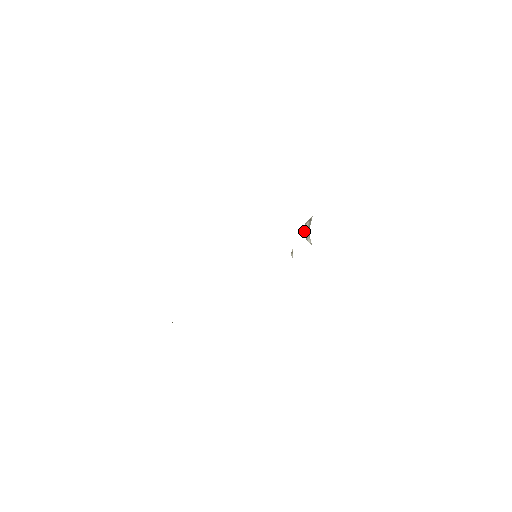
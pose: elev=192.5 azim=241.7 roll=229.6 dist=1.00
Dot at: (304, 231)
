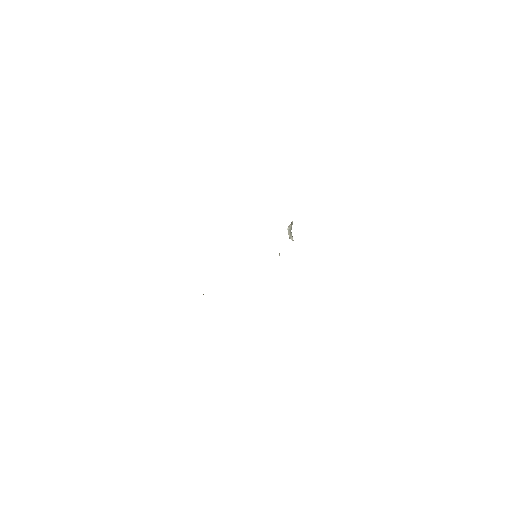
Dot at: (288, 232)
